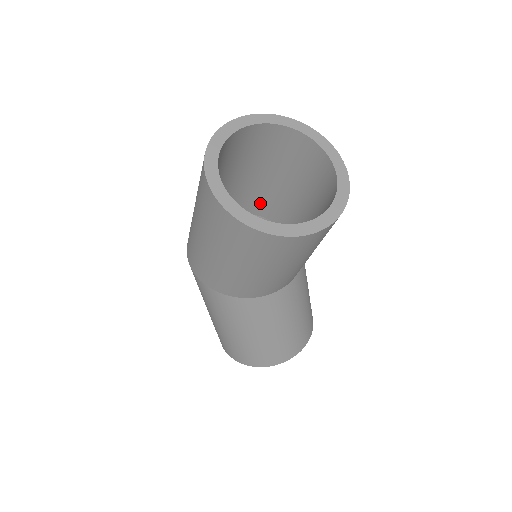
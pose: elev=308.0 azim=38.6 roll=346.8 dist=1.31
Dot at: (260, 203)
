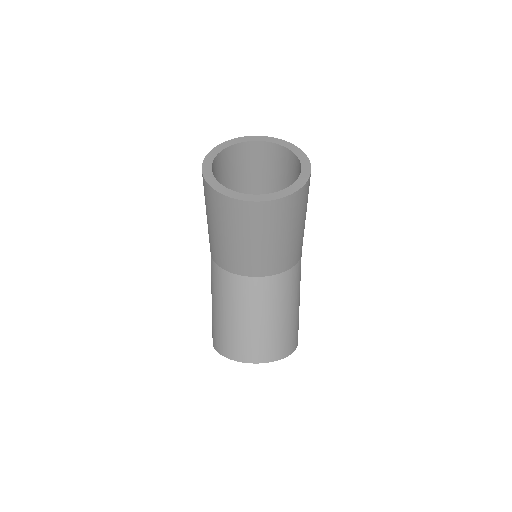
Dot at: occluded
